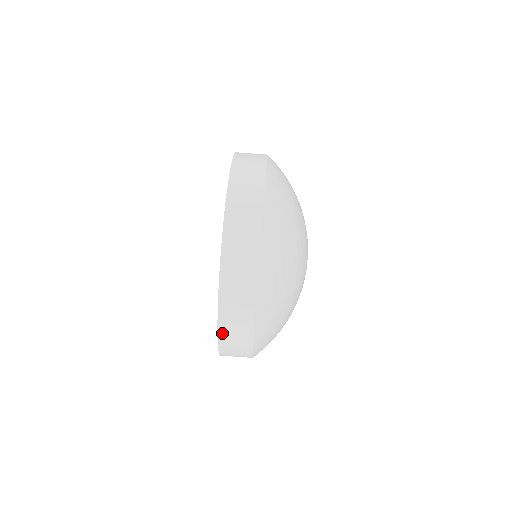
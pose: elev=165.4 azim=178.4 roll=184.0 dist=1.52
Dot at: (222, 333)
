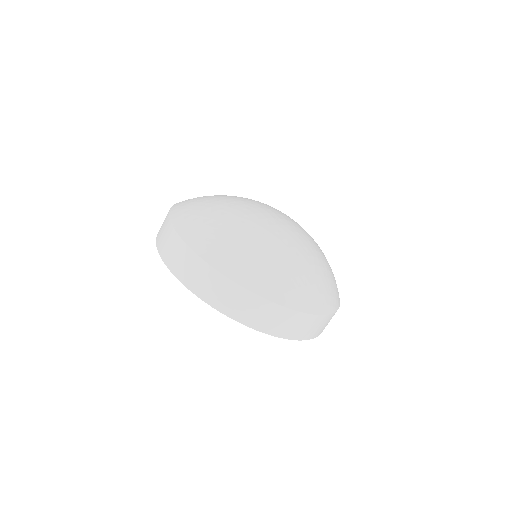
Dot at: occluded
